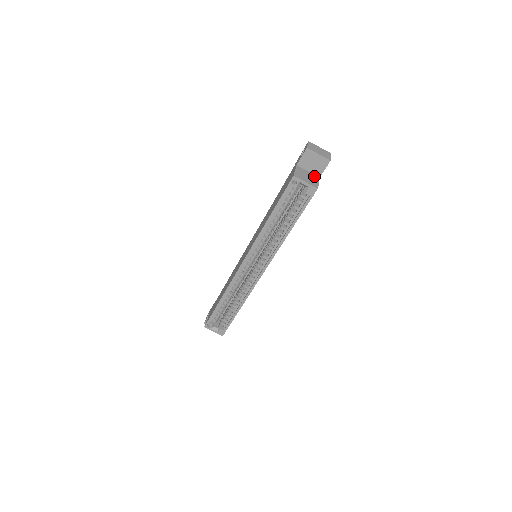
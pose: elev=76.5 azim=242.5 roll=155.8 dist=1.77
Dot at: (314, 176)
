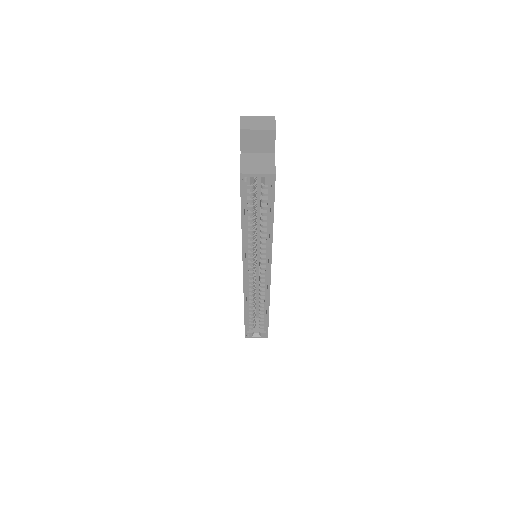
Dot at: (267, 156)
